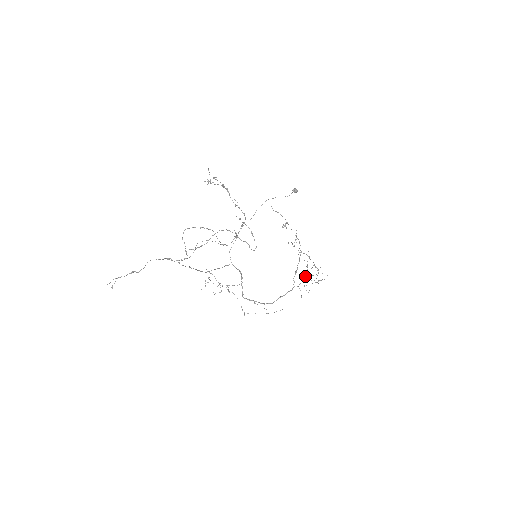
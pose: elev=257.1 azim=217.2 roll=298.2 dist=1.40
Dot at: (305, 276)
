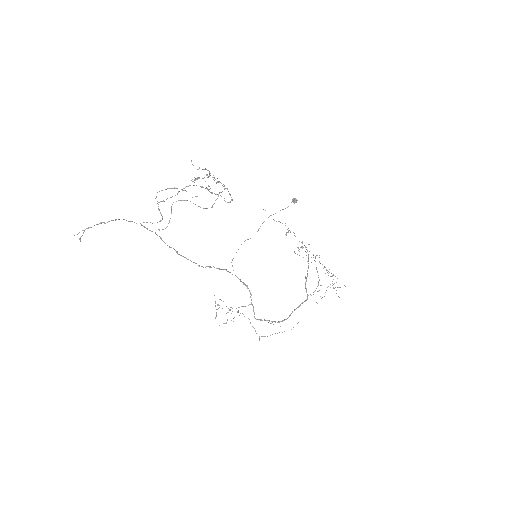
Dot at: occluded
